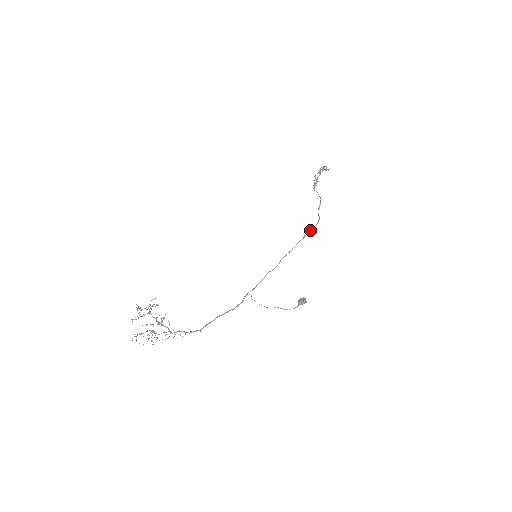
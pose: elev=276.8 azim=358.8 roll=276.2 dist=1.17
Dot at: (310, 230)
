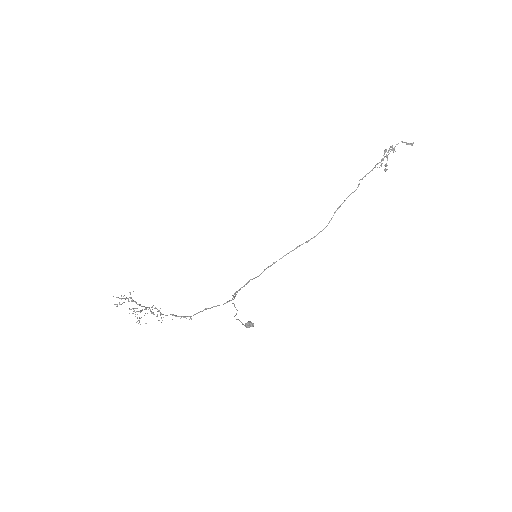
Dot at: (306, 241)
